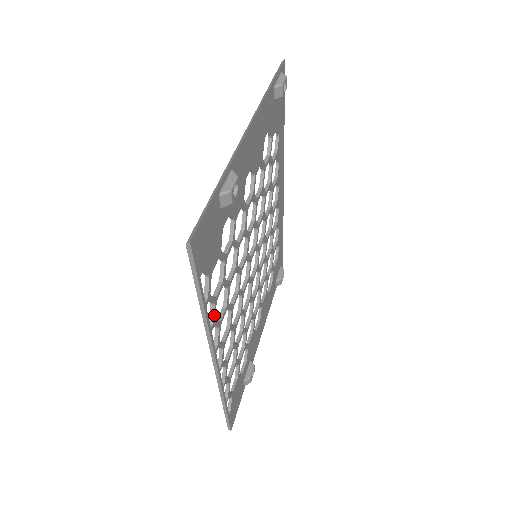
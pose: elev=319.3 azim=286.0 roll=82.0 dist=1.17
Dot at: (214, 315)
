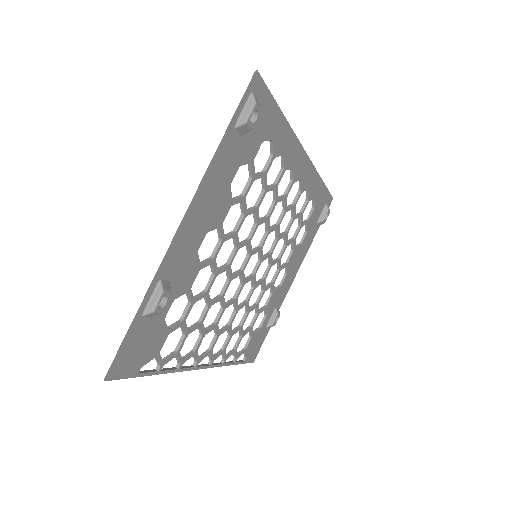
Dot at: (180, 360)
